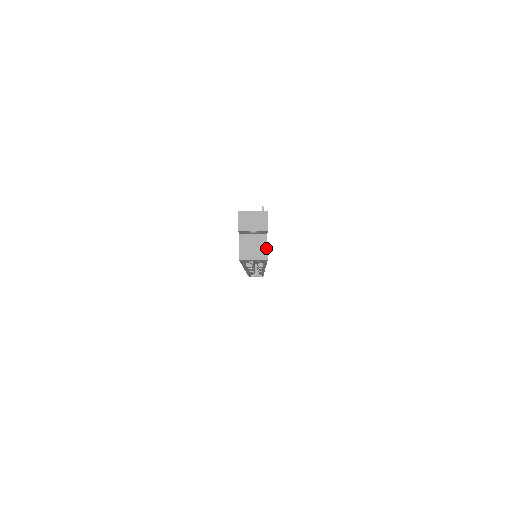
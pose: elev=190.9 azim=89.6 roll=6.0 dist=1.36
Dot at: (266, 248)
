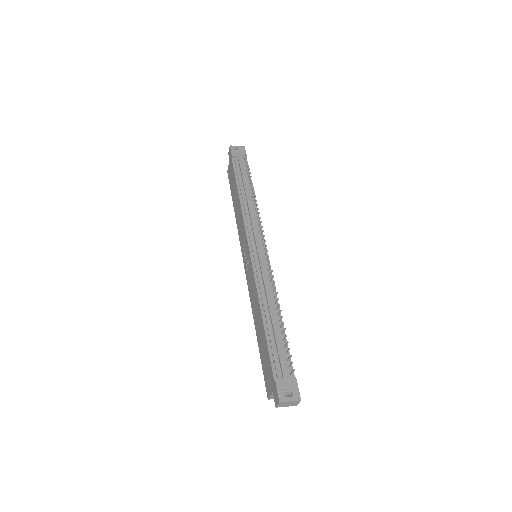
Dot at: occluded
